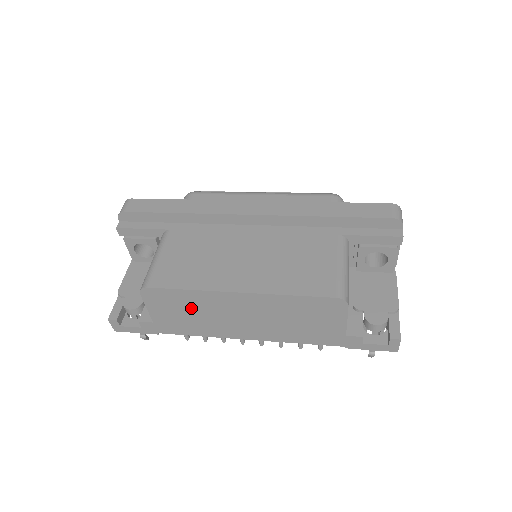
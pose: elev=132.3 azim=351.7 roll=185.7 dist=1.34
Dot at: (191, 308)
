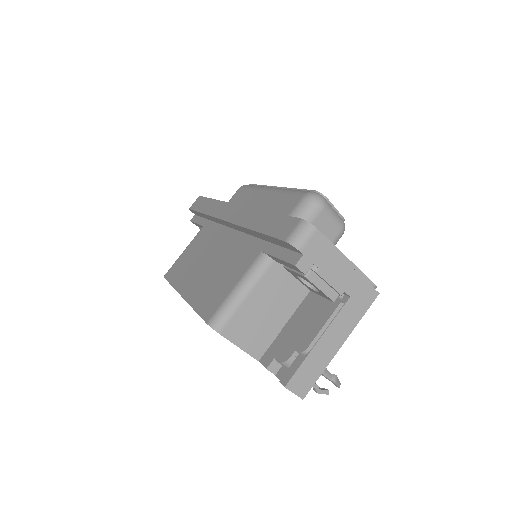
Dot at: occluded
